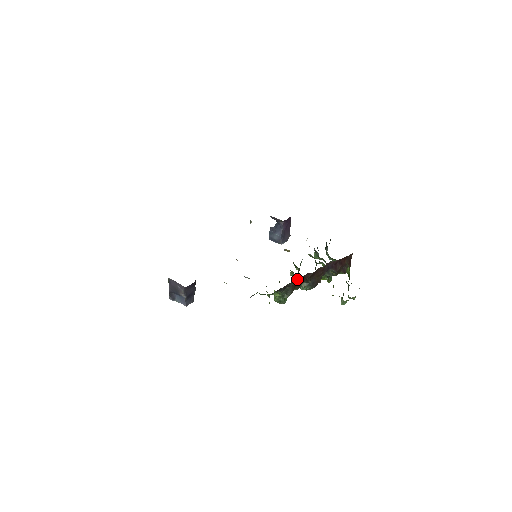
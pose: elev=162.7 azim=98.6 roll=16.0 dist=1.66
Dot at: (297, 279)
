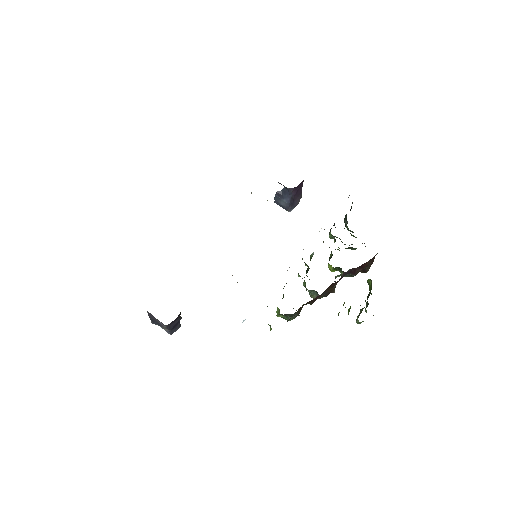
Dot at: occluded
